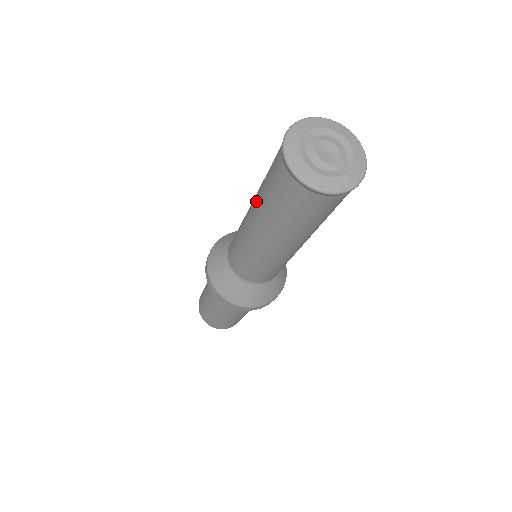
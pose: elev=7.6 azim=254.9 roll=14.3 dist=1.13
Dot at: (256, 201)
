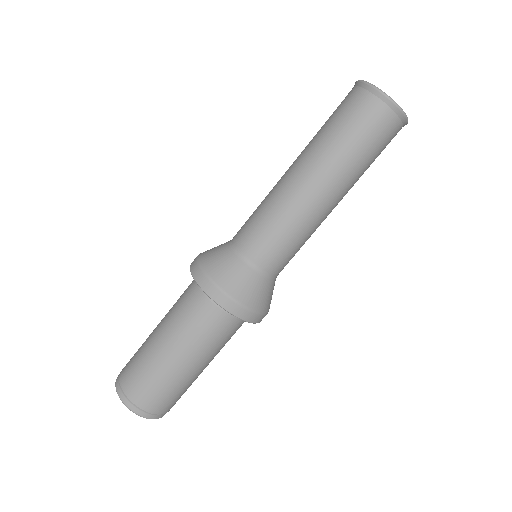
Dot at: (315, 152)
